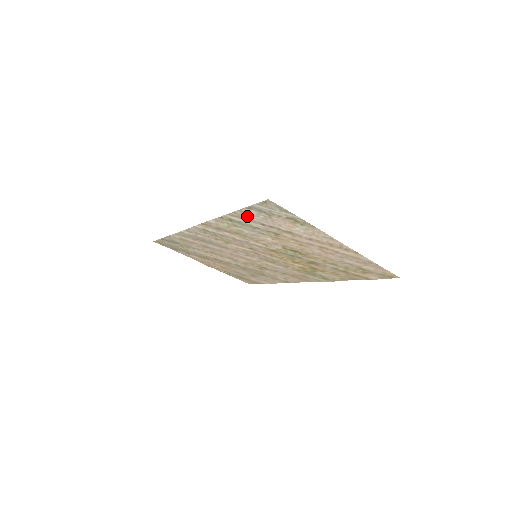
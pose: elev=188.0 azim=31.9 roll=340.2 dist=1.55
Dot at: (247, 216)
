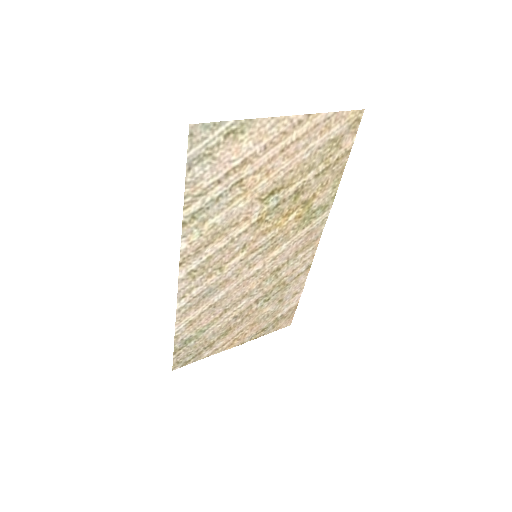
Dot at: (198, 187)
